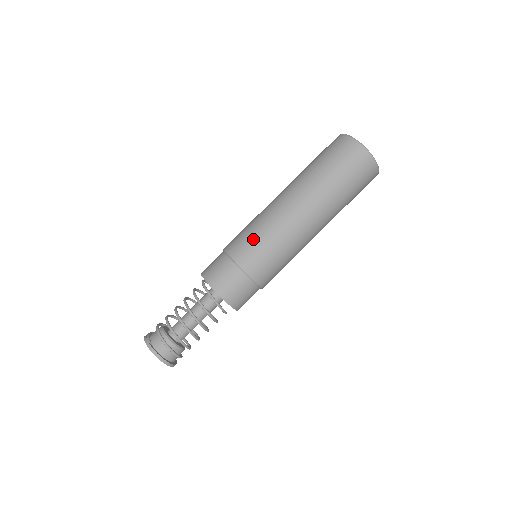
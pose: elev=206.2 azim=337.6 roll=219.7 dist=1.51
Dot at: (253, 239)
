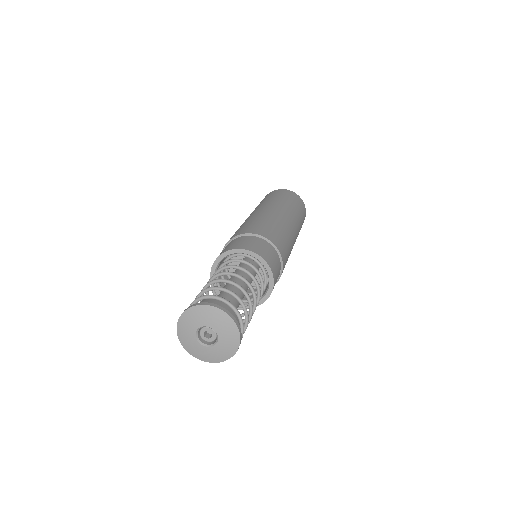
Dot at: (242, 227)
